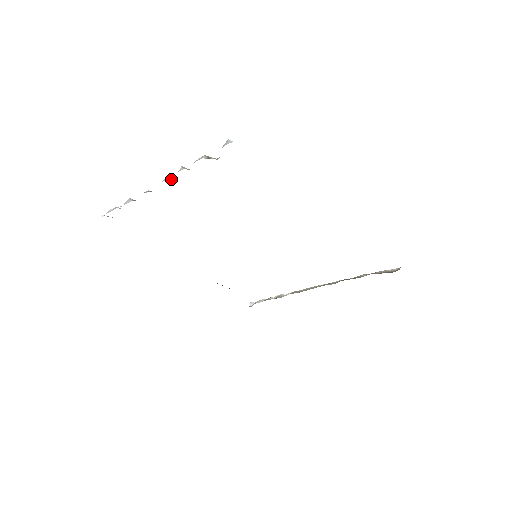
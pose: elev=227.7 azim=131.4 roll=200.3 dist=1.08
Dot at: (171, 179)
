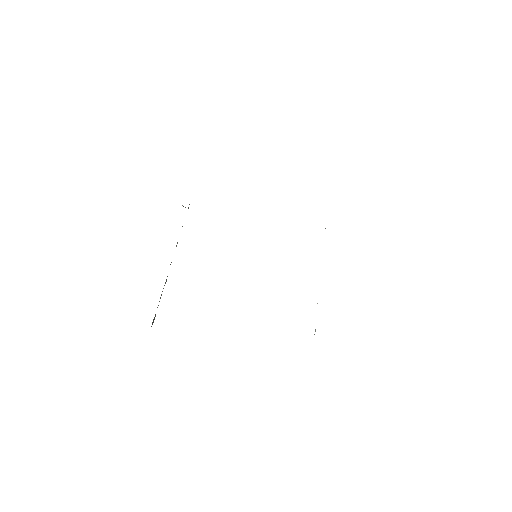
Dot at: occluded
